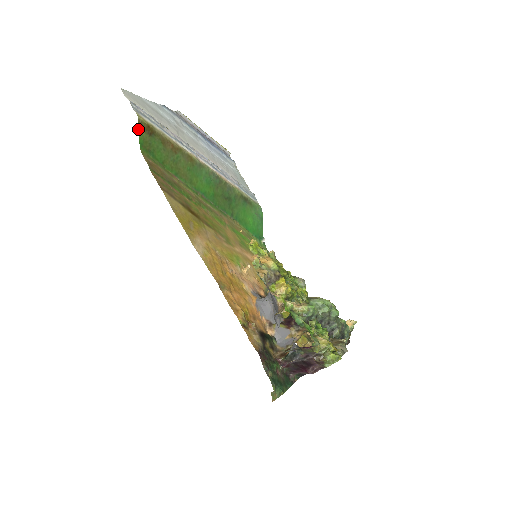
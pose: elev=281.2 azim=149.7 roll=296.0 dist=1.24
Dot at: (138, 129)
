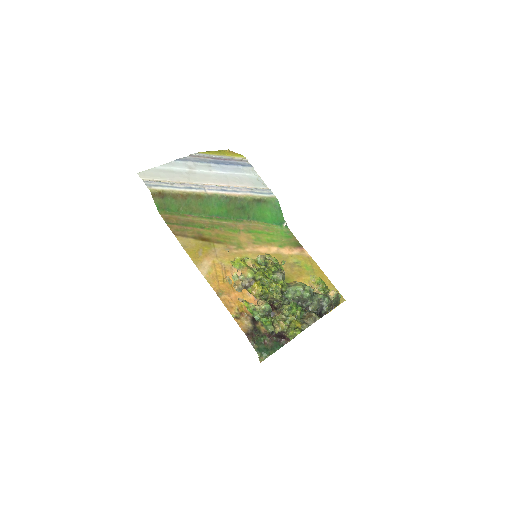
Dot at: (153, 199)
